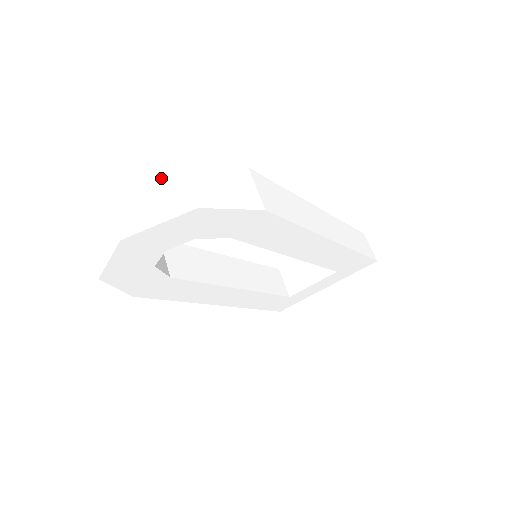
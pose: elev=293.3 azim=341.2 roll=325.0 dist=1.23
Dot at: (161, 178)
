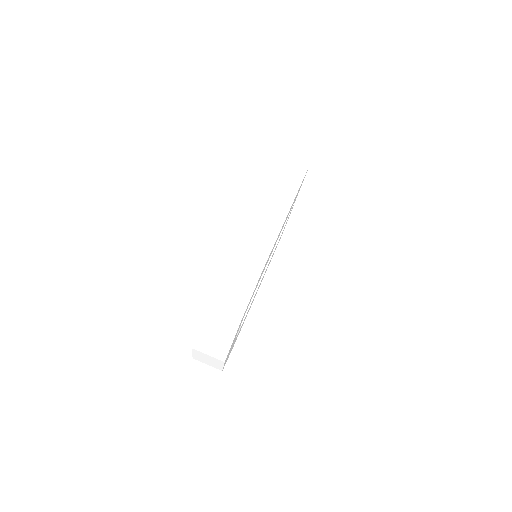
Dot at: (208, 322)
